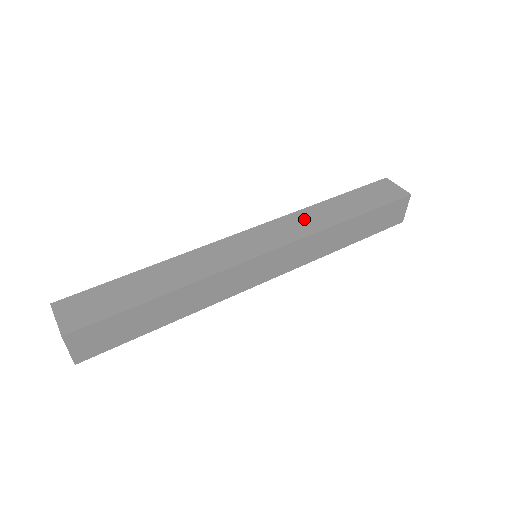
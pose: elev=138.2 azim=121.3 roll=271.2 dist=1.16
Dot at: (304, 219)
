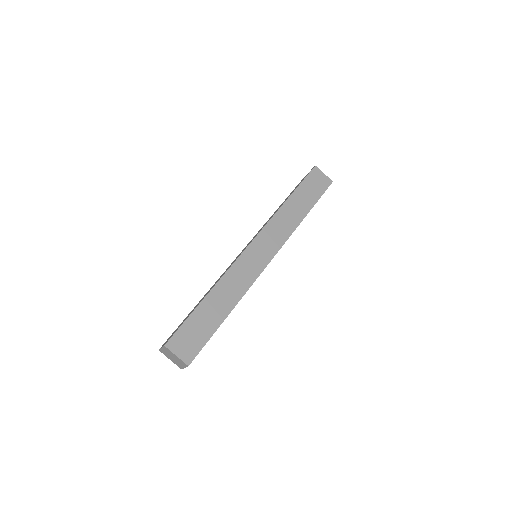
Dot at: (281, 222)
